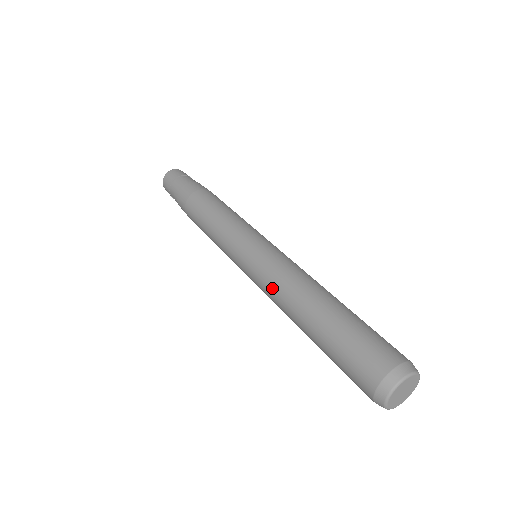
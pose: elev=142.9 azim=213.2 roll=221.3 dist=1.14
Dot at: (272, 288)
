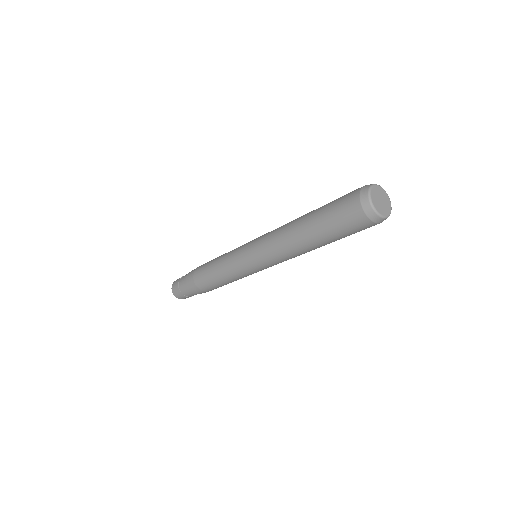
Dot at: (272, 242)
